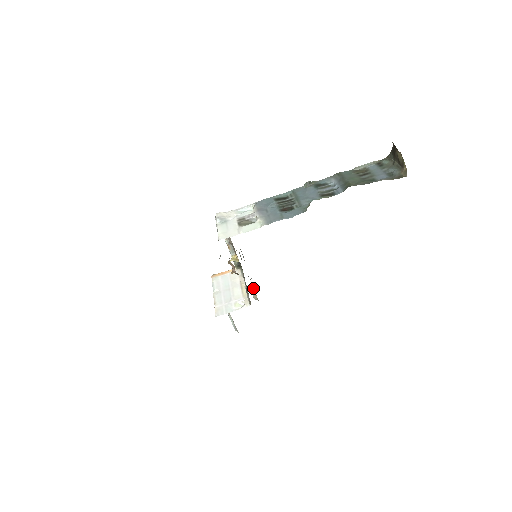
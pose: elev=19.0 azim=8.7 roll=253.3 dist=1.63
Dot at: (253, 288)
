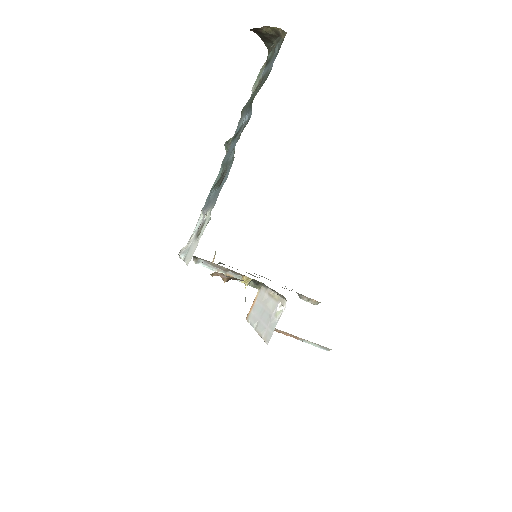
Dot at: (302, 296)
